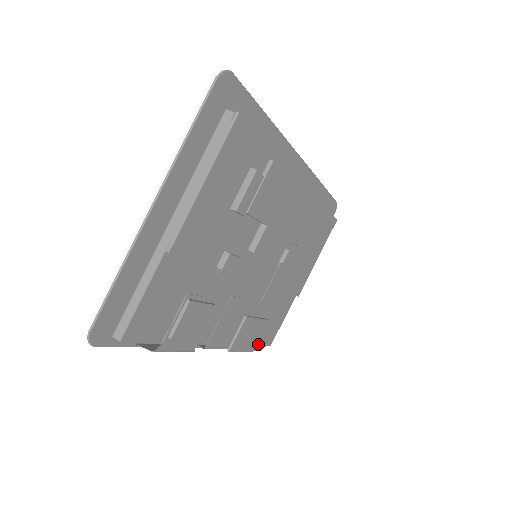
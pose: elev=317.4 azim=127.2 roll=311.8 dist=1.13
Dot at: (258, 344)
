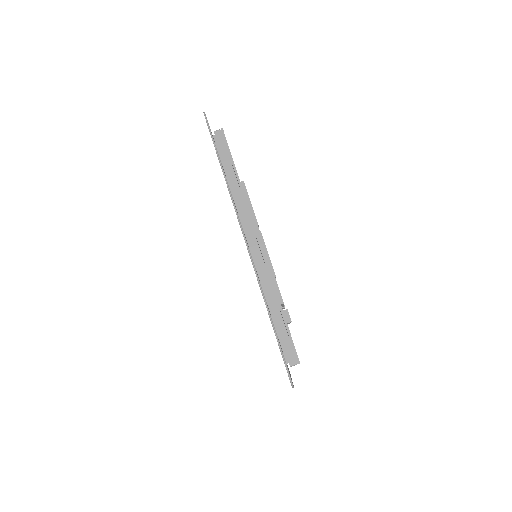
Dot at: occluded
